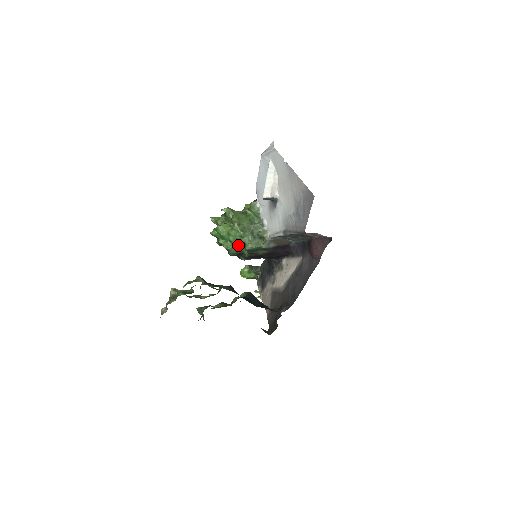
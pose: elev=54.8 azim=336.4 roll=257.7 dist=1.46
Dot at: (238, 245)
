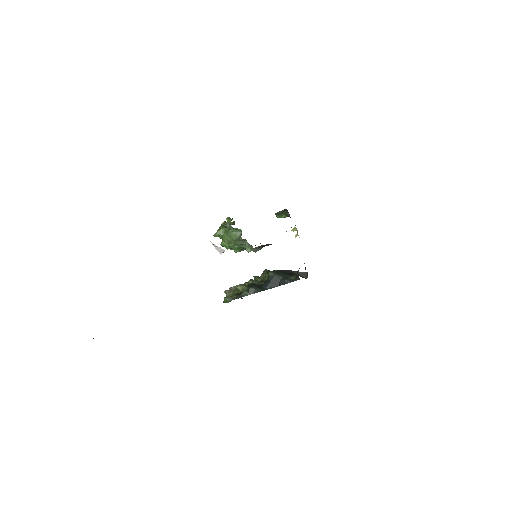
Dot at: (242, 249)
